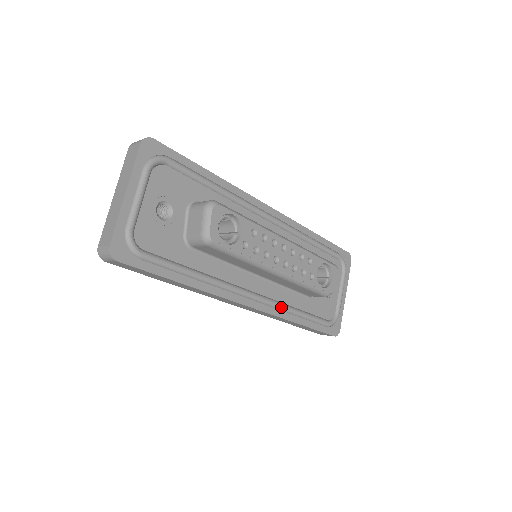
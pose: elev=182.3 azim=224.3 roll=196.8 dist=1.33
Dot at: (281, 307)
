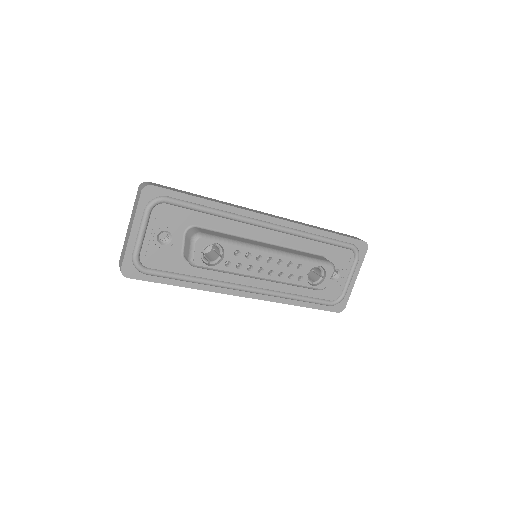
Dot at: (277, 295)
